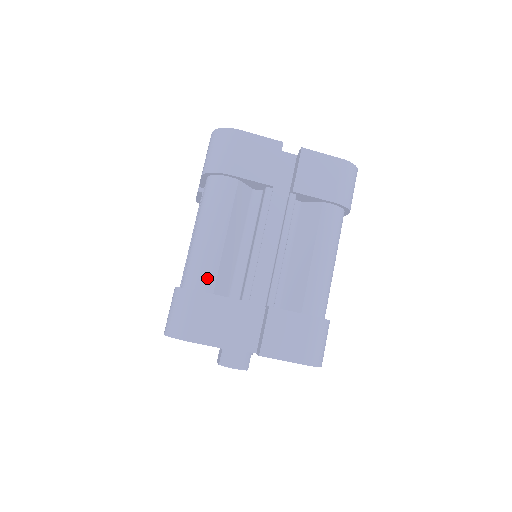
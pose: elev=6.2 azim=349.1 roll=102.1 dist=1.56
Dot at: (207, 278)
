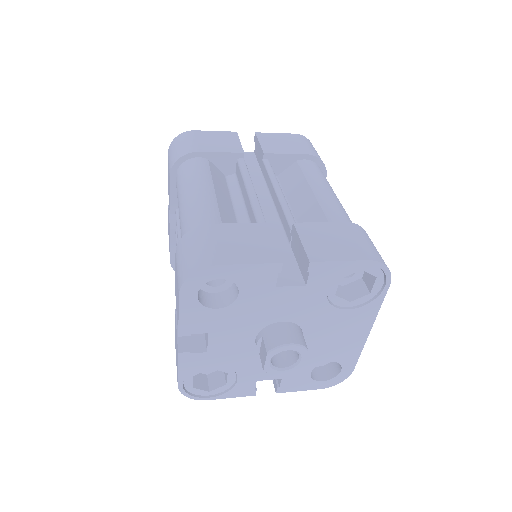
Dot at: (210, 219)
